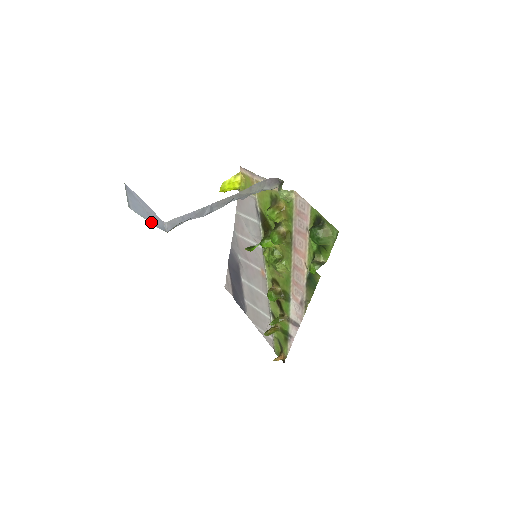
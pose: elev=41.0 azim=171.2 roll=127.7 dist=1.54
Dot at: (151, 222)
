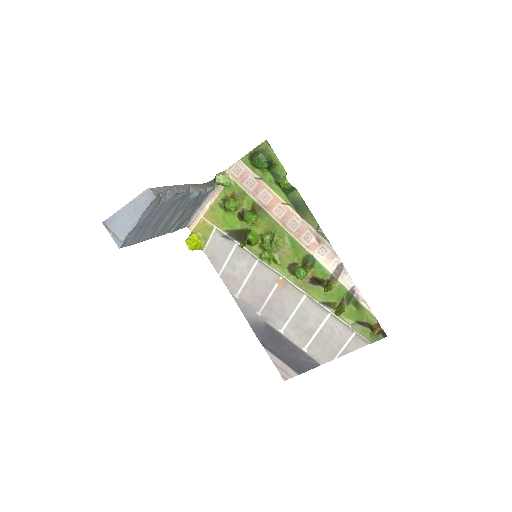
Dot at: (141, 214)
